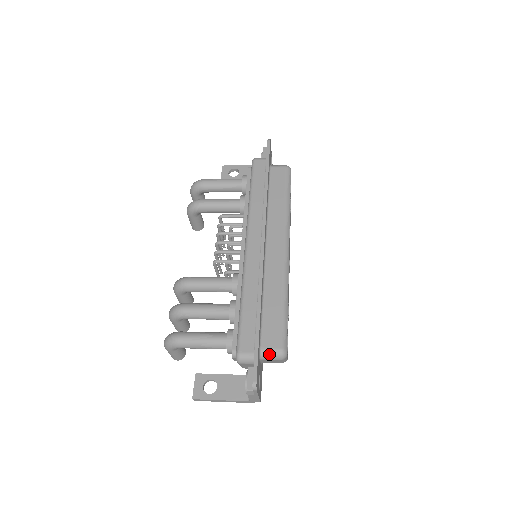
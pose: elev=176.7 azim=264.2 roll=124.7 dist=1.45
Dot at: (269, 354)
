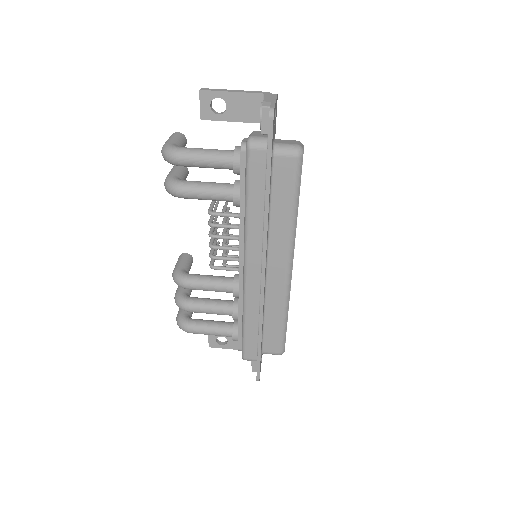
Dot at: occluded
